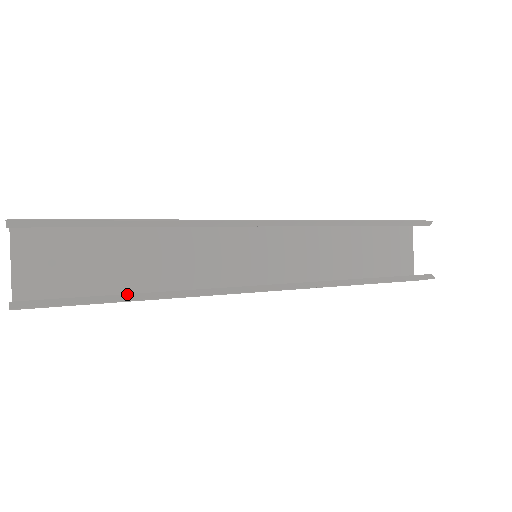
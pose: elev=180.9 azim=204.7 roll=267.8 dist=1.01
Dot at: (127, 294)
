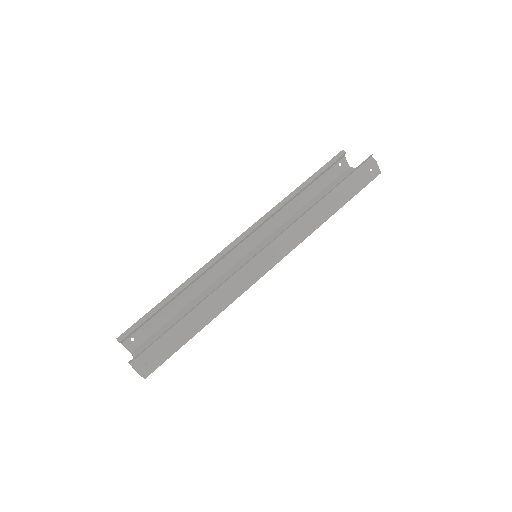
Dot at: (184, 316)
